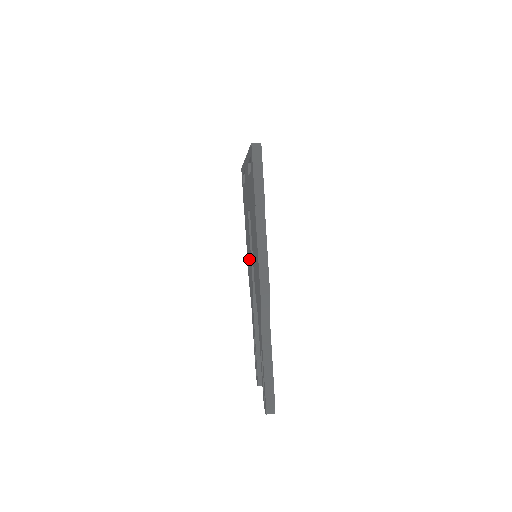
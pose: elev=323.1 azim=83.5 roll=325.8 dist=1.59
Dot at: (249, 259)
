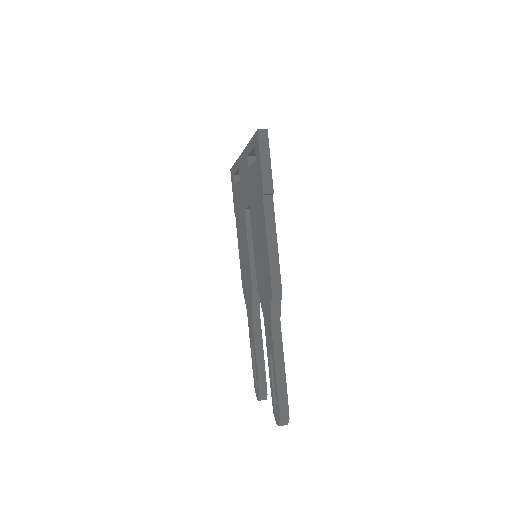
Dot at: (245, 262)
